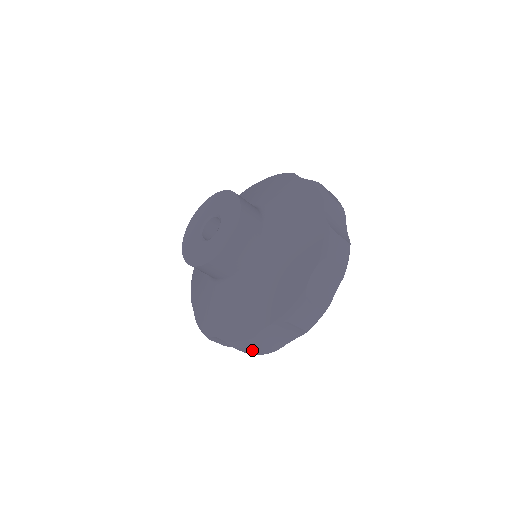
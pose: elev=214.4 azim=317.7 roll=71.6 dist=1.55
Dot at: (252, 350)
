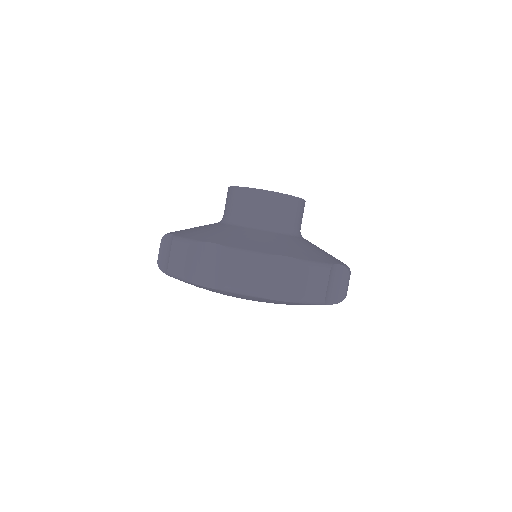
Dot at: (179, 255)
